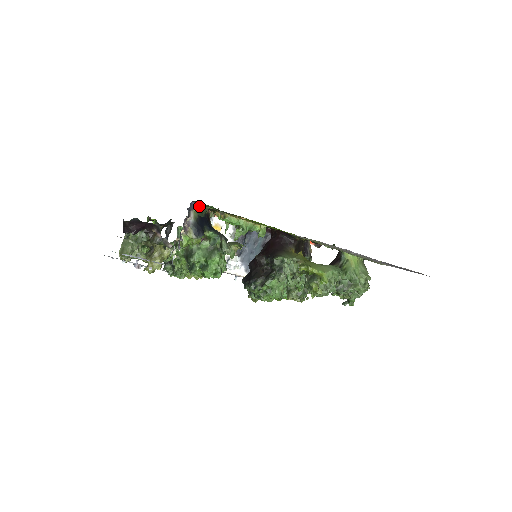
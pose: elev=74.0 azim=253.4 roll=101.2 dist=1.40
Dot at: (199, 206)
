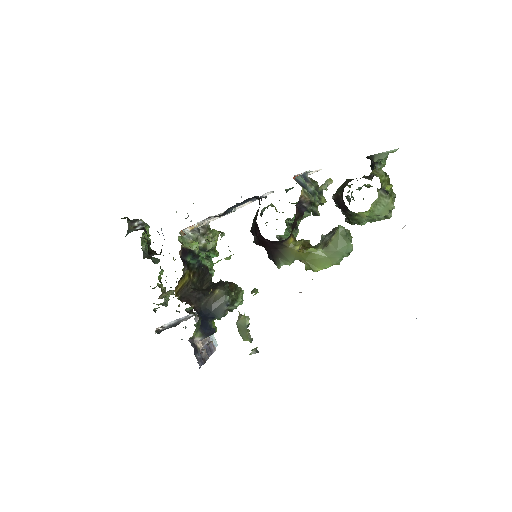
Dot at: (194, 331)
